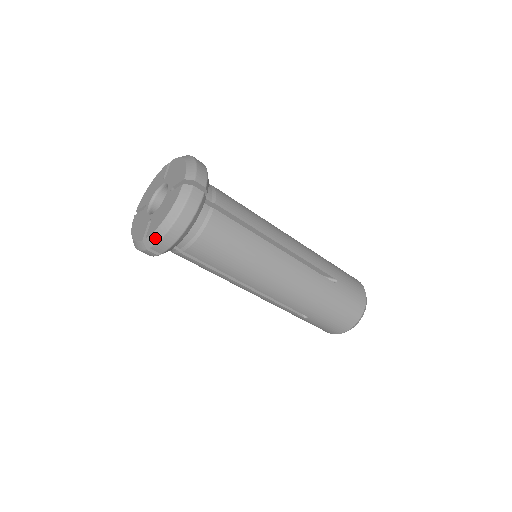
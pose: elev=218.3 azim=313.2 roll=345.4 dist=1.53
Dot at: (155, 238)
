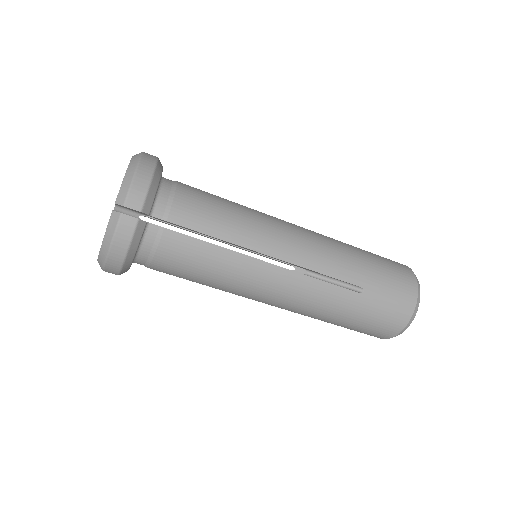
Dot at: (125, 189)
